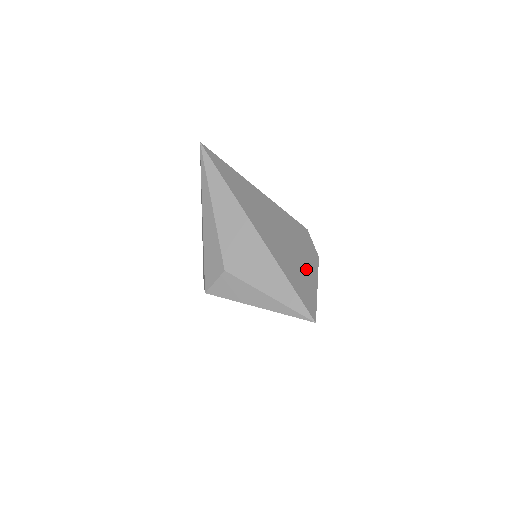
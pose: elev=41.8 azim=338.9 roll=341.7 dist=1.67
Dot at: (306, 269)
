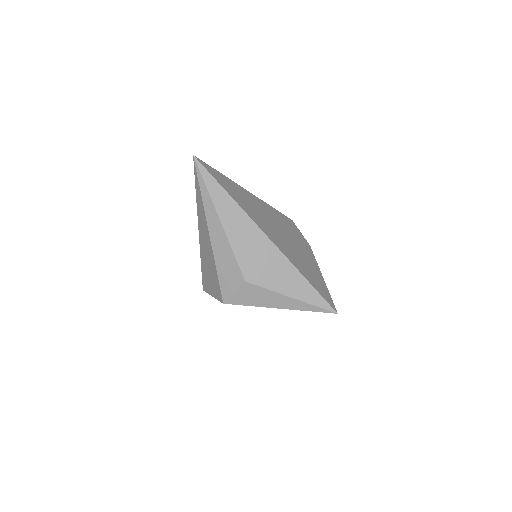
Dot at: (310, 263)
